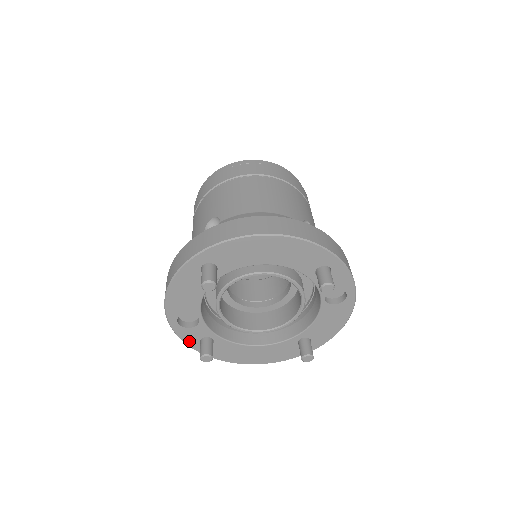
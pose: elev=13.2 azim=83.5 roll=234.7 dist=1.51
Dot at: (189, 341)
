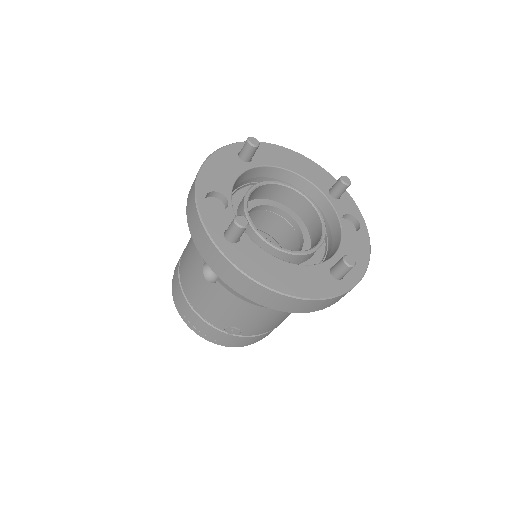
Dot at: (212, 229)
